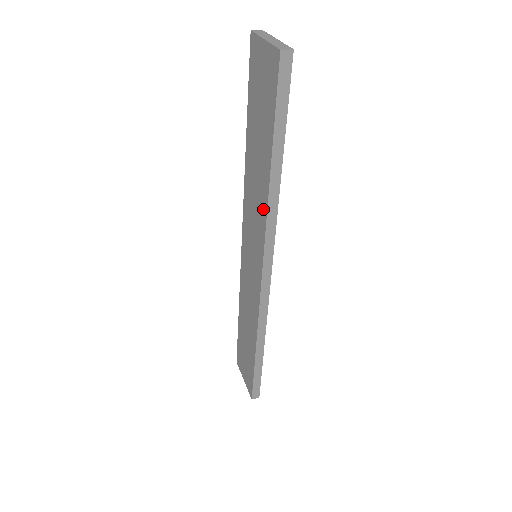
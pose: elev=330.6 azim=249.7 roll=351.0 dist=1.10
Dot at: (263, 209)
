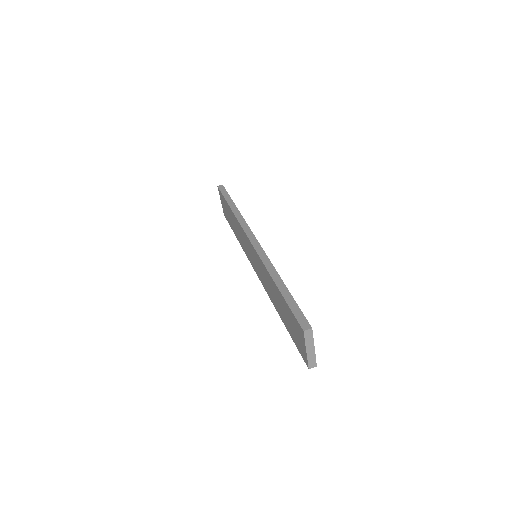
Dot at: (270, 296)
